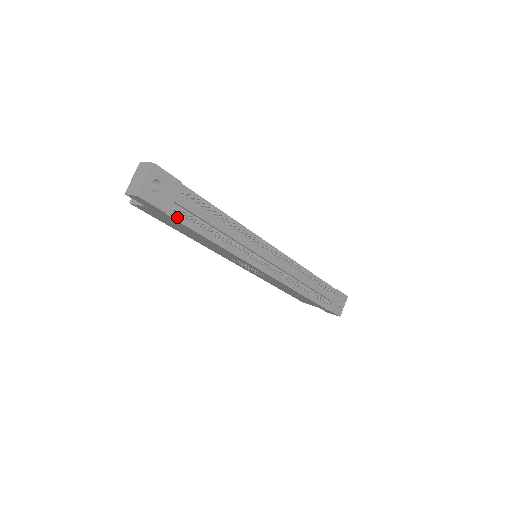
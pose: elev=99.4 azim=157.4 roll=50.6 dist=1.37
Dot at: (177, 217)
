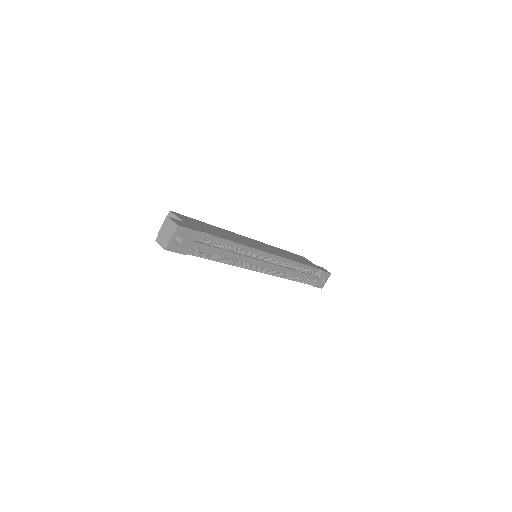
Dot at: (194, 253)
